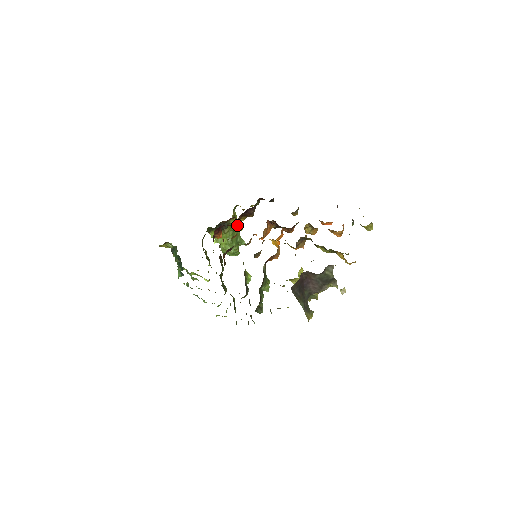
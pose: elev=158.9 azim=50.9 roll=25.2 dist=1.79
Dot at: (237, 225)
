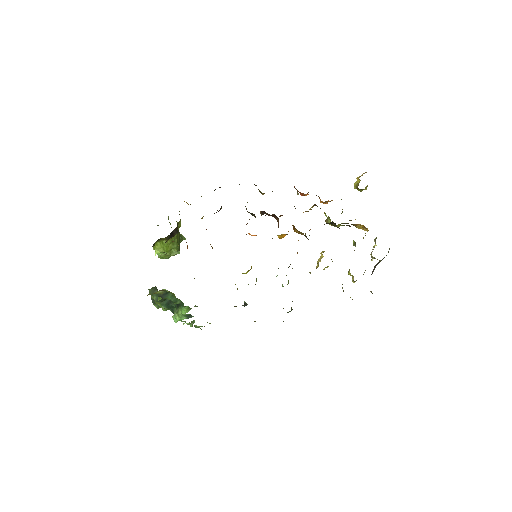
Dot at: occluded
